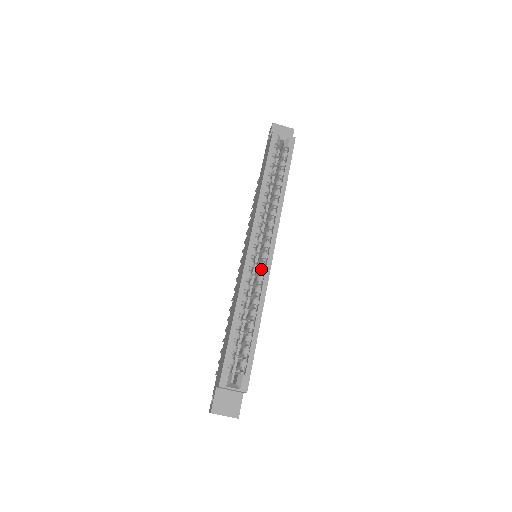
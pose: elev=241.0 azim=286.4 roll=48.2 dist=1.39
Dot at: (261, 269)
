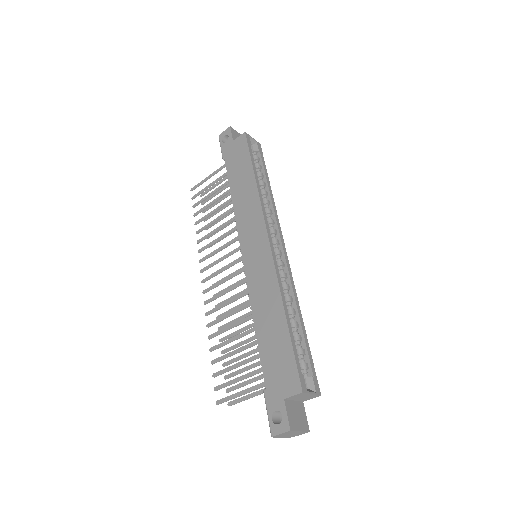
Dot at: (281, 265)
